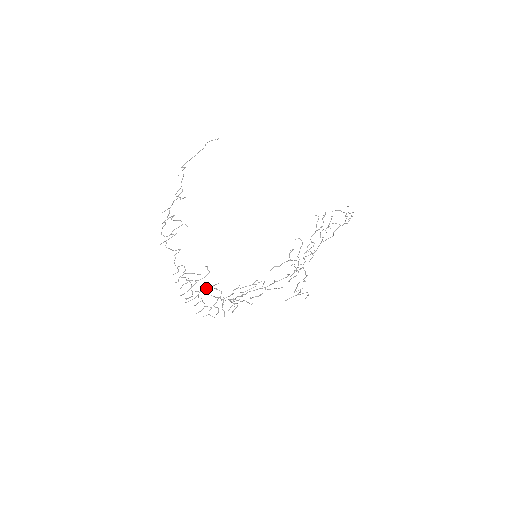
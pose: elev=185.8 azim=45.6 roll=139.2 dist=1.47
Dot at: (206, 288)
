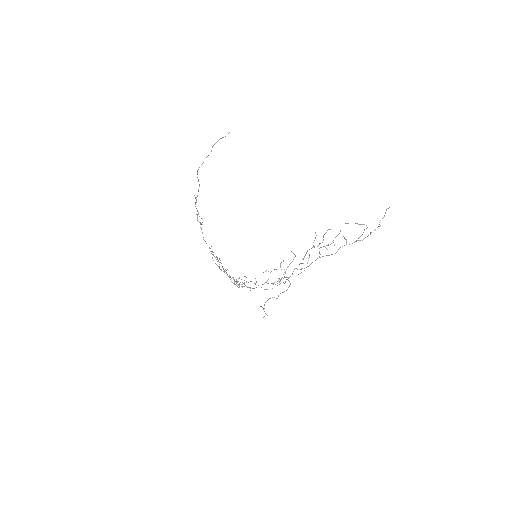
Dot at: (223, 268)
